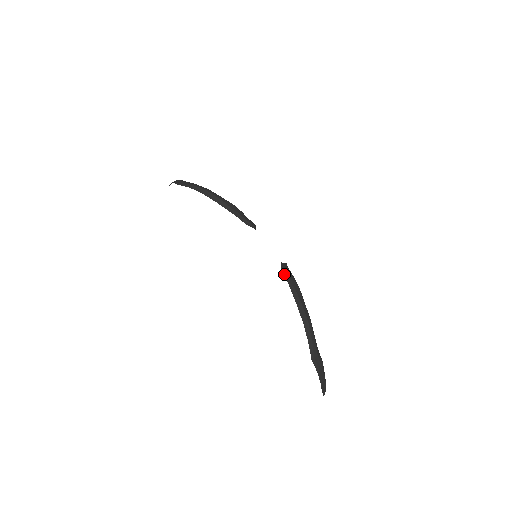
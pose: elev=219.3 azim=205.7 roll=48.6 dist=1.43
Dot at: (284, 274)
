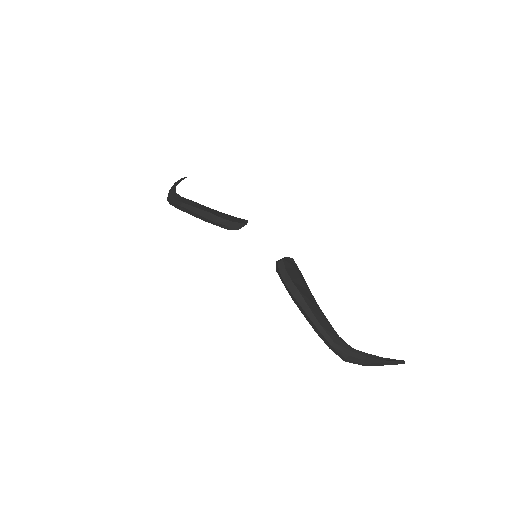
Dot at: (280, 278)
